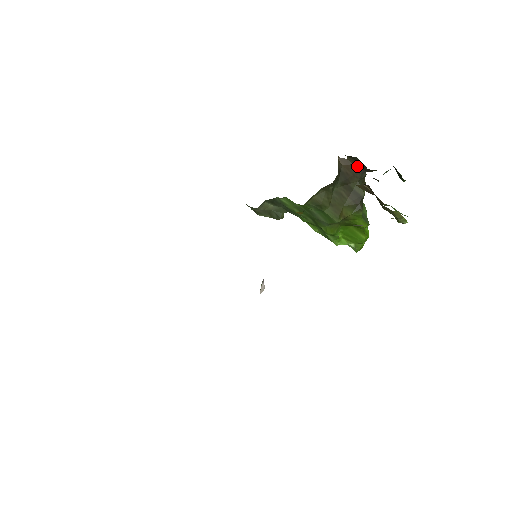
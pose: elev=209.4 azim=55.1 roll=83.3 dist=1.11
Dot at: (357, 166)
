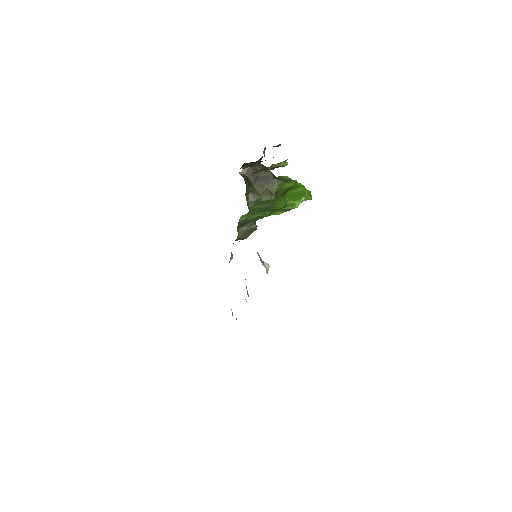
Dot at: (251, 166)
